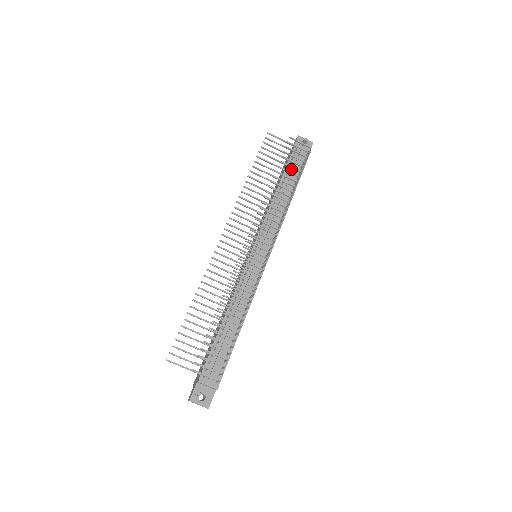
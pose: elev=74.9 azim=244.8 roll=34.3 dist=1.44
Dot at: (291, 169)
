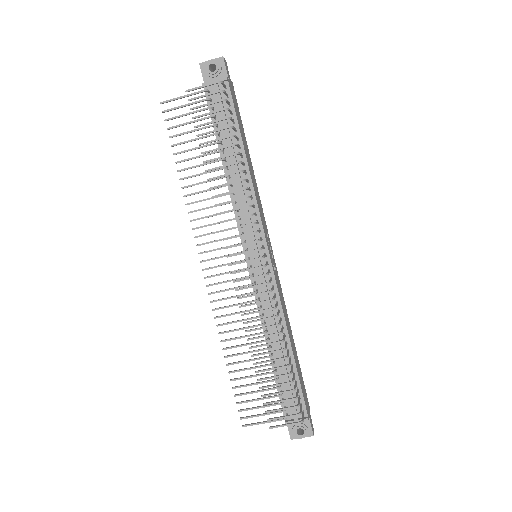
Dot at: (220, 123)
